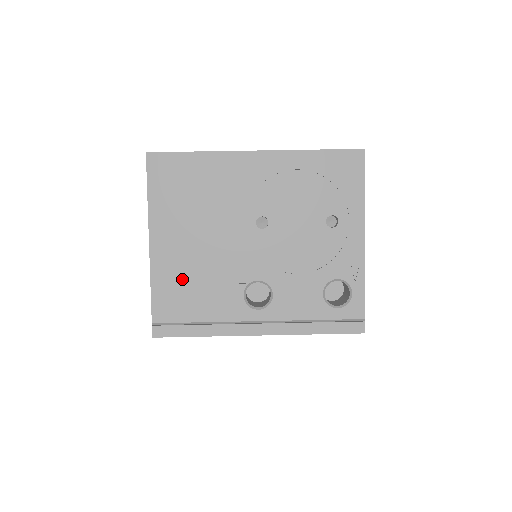
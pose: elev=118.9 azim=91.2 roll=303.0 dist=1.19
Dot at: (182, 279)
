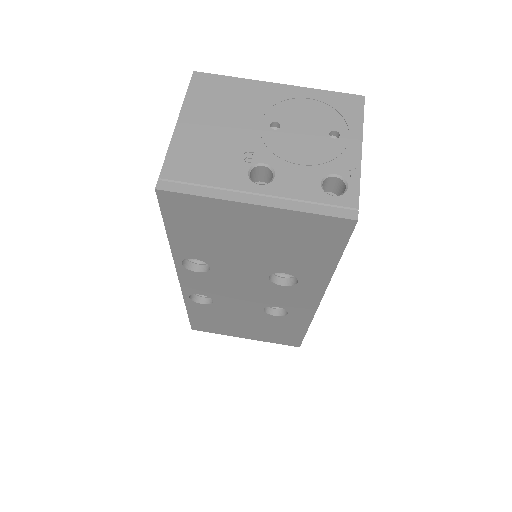
Dot at: (197, 151)
